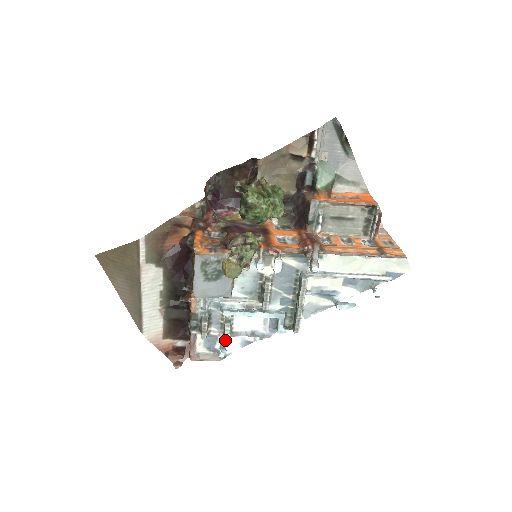
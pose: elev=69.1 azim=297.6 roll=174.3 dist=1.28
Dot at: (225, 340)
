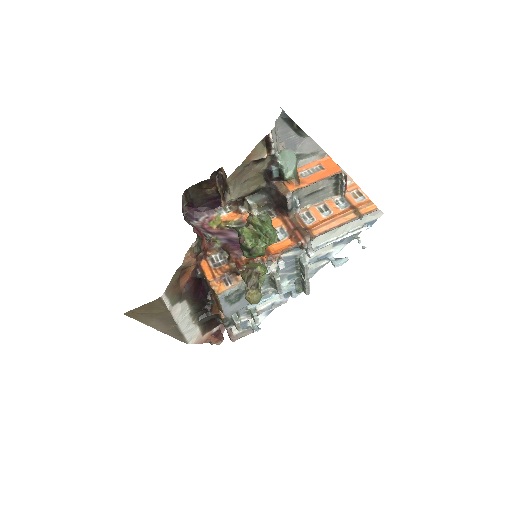
Dot at: occluded
